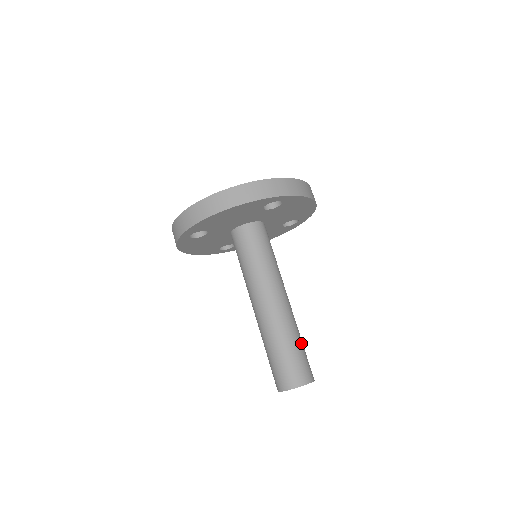
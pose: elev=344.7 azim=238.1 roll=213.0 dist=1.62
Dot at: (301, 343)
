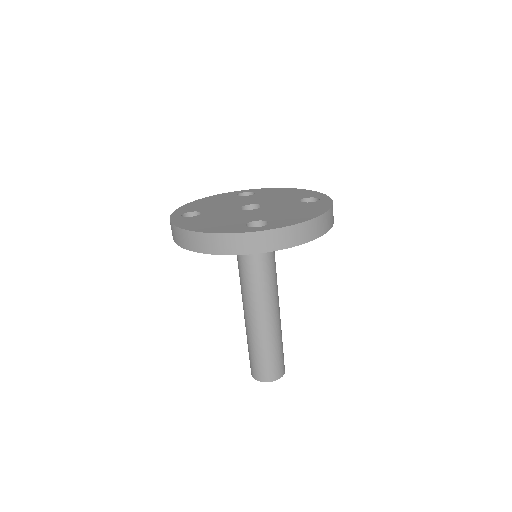
Dot at: (277, 348)
